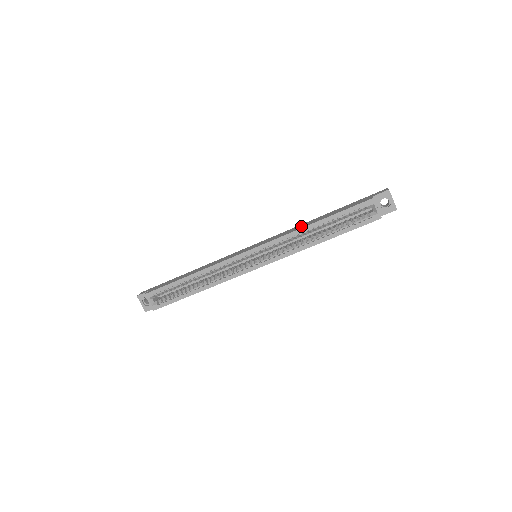
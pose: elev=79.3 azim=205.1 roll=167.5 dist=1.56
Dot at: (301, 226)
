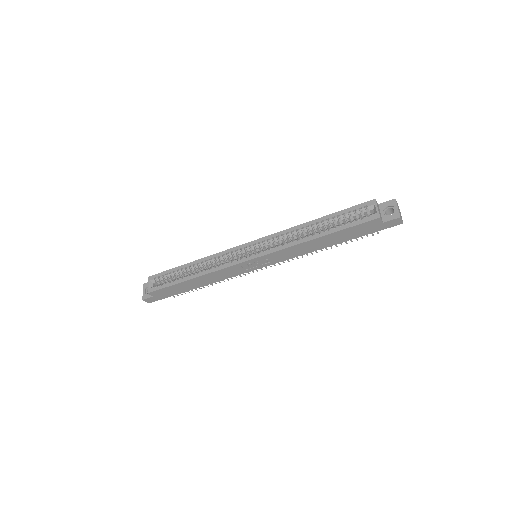
Dot at: occluded
